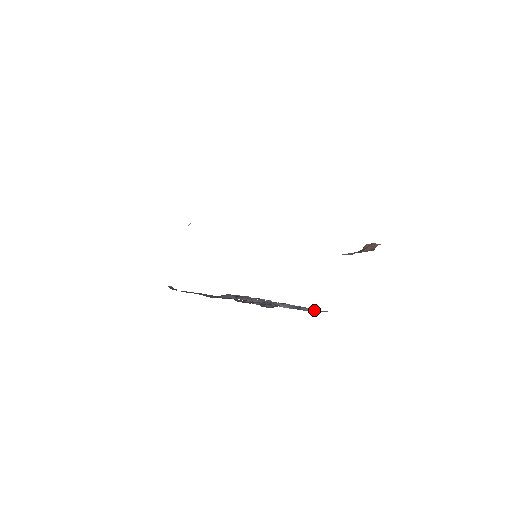
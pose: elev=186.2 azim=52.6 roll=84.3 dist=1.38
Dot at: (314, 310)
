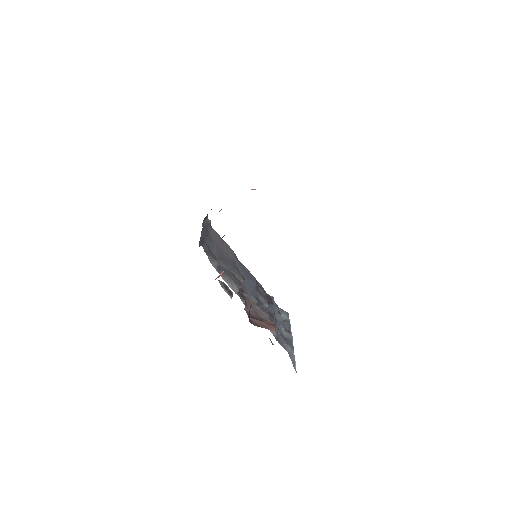
Dot at: (293, 358)
